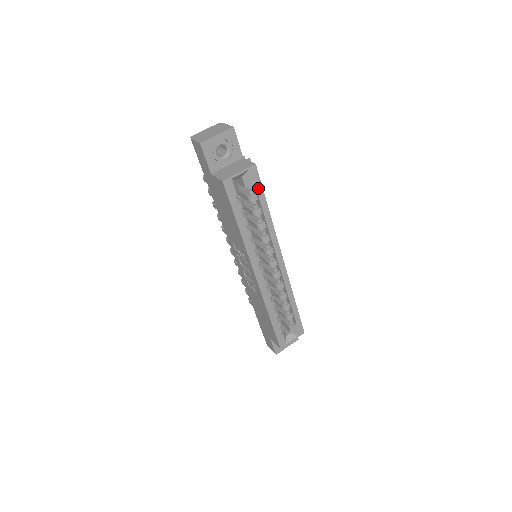
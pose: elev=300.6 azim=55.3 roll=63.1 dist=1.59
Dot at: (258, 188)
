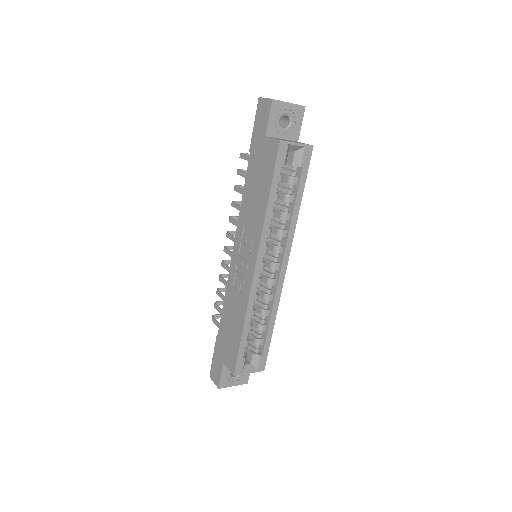
Dot at: (304, 172)
